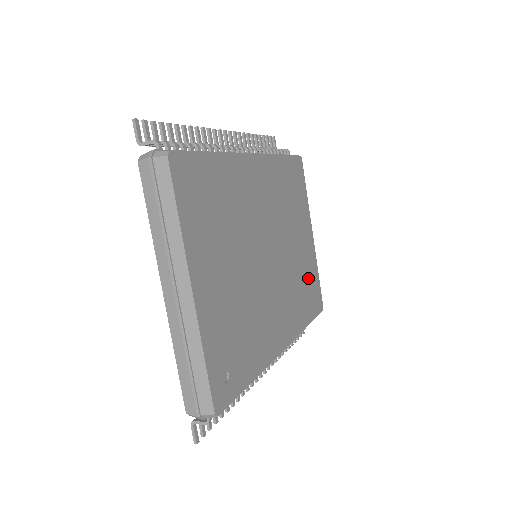
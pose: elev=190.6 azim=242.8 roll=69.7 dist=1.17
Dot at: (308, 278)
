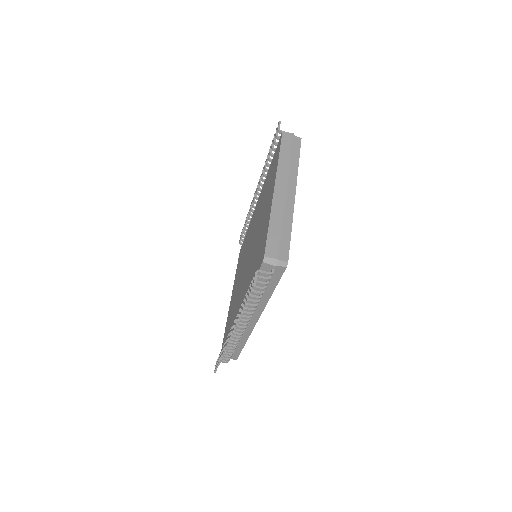
Dot at: occluded
